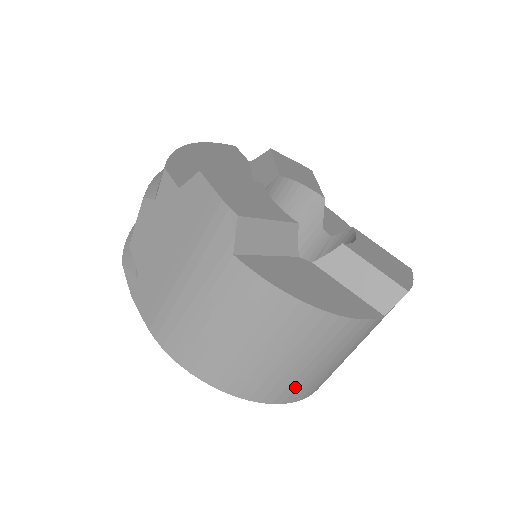
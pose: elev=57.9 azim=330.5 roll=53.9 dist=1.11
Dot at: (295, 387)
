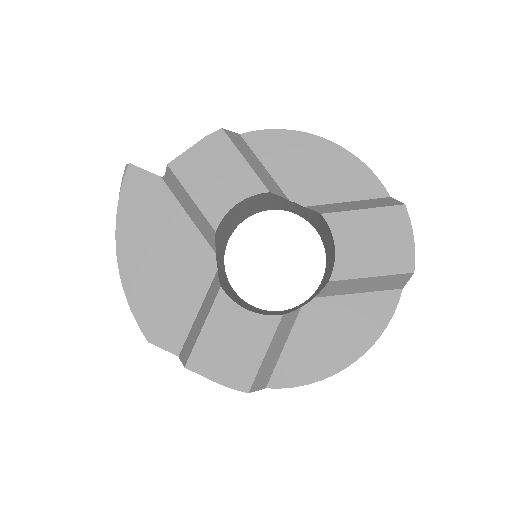
Dot at: occluded
